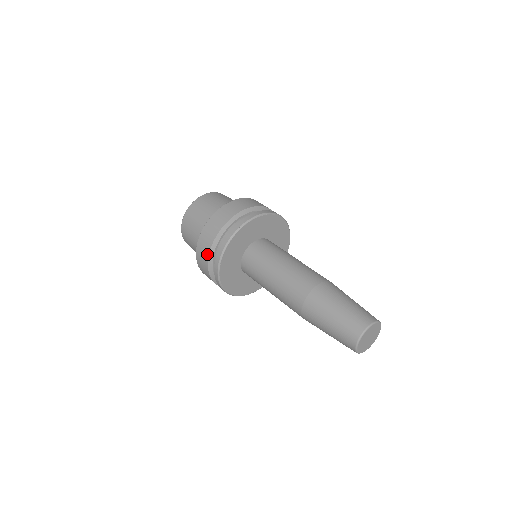
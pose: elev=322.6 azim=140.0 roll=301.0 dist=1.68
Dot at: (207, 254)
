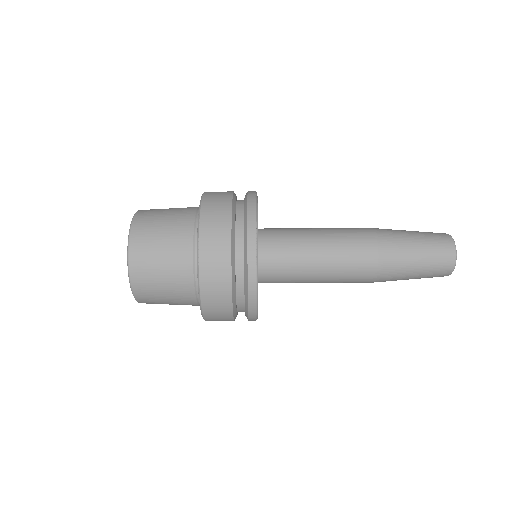
Dot at: (227, 261)
